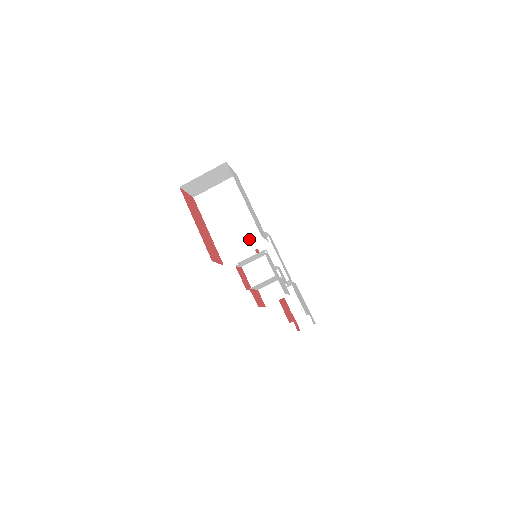
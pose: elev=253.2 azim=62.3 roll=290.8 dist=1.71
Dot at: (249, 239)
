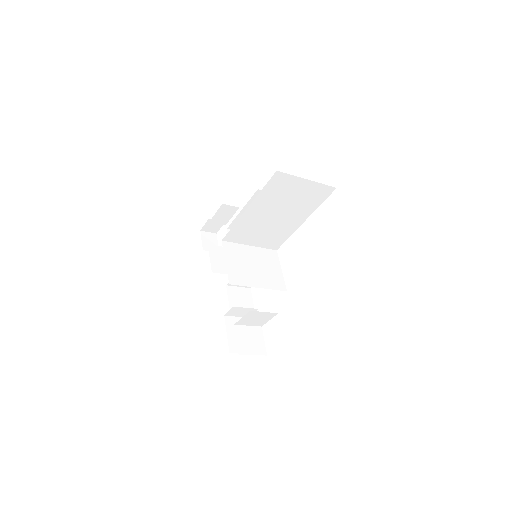
Dot at: (268, 238)
